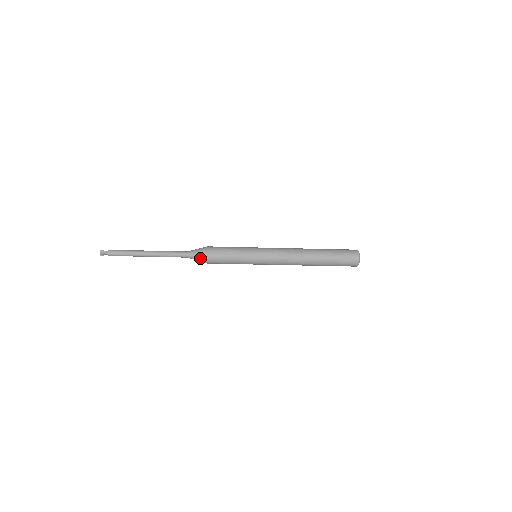
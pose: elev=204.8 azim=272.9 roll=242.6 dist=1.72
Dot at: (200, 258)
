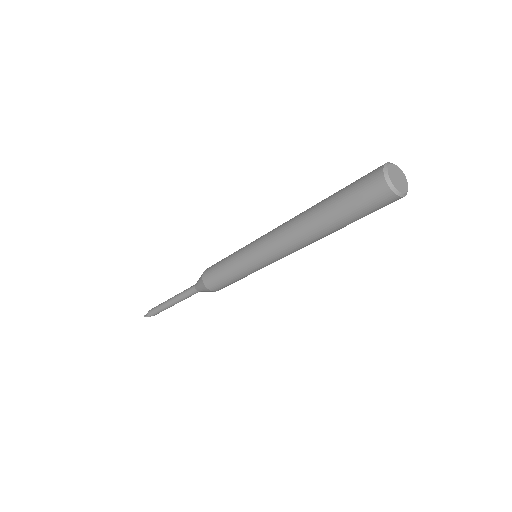
Dot at: (210, 291)
